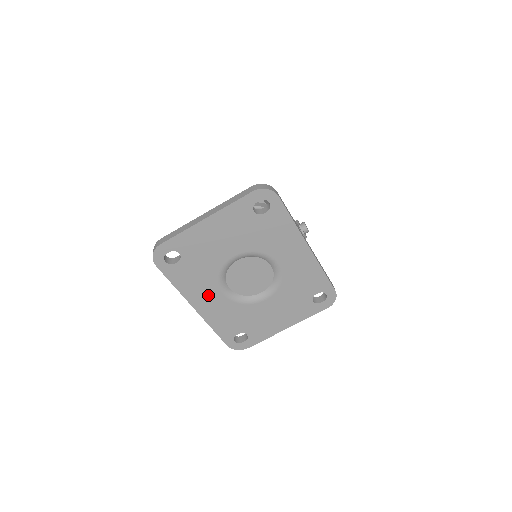
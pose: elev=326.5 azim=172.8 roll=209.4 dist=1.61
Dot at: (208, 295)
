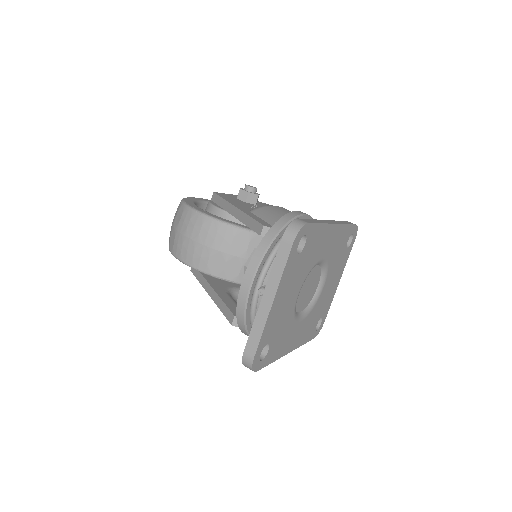
Dot at: (293, 335)
